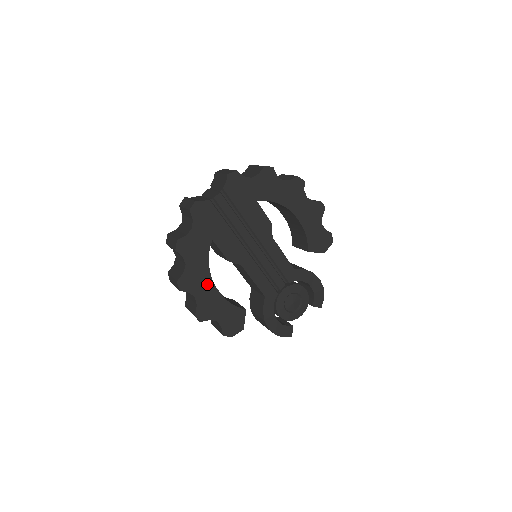
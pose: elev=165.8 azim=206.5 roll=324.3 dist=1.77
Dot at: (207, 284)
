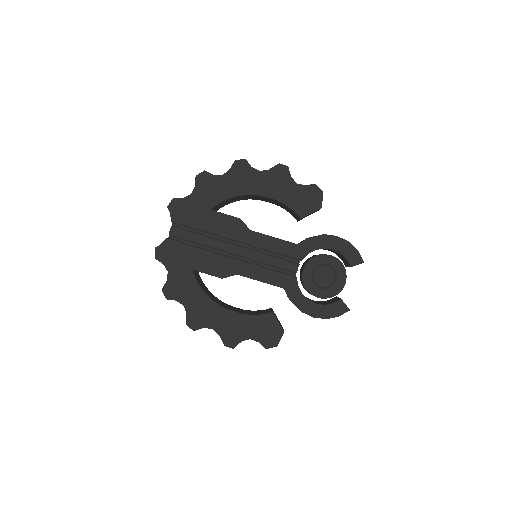
Dot at: (215, 311)
